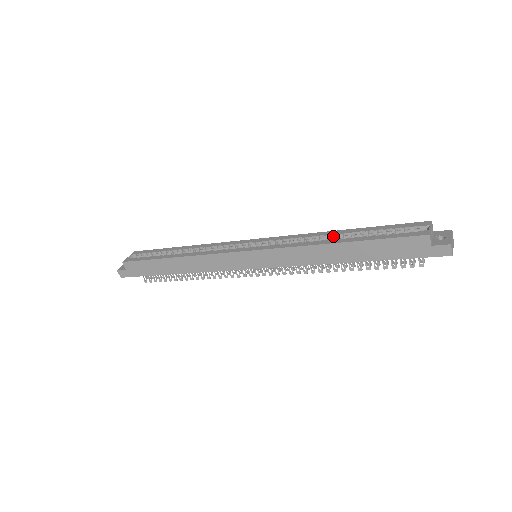
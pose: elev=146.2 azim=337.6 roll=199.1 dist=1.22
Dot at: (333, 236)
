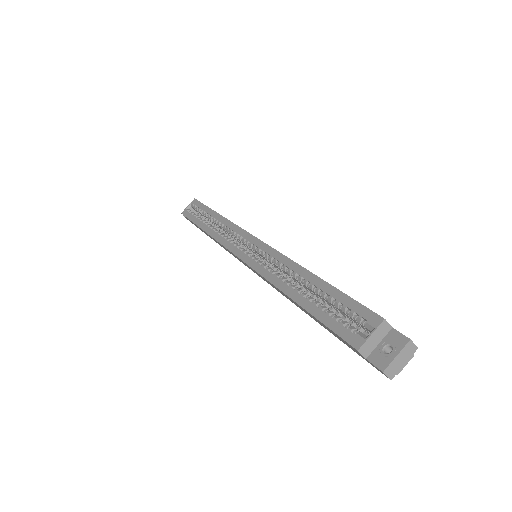
Dot at: (299, 279)
